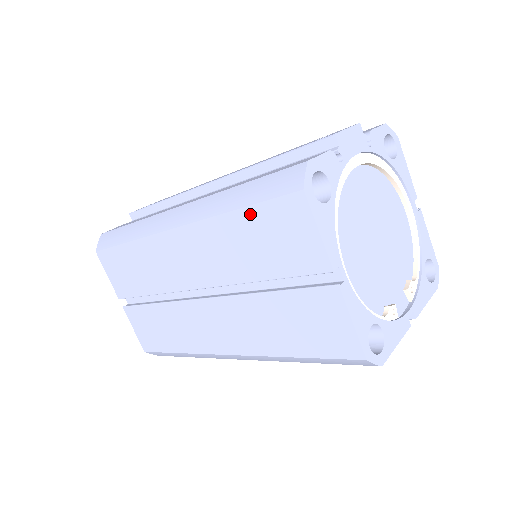
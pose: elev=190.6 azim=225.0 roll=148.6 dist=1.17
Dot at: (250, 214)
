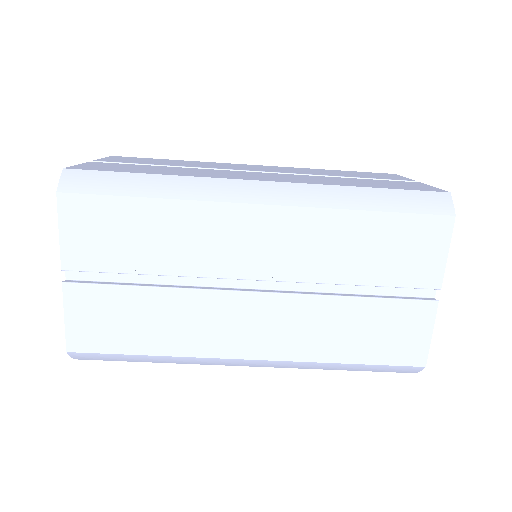
Dot at: (347, 171)
